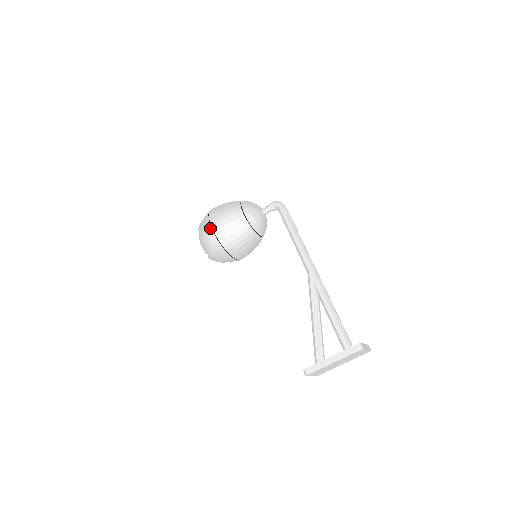
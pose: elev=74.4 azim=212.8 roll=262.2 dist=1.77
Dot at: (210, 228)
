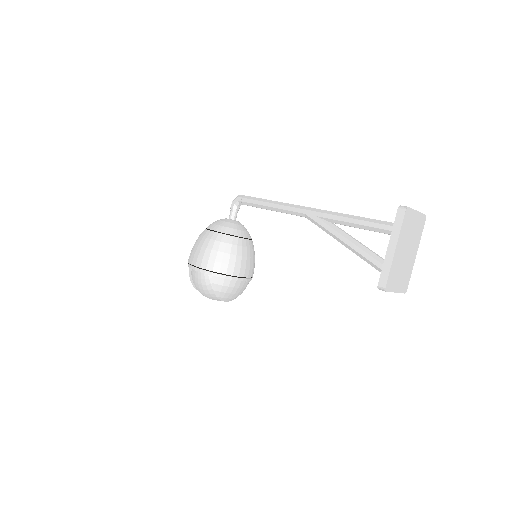
Dot at: (195, 269)
